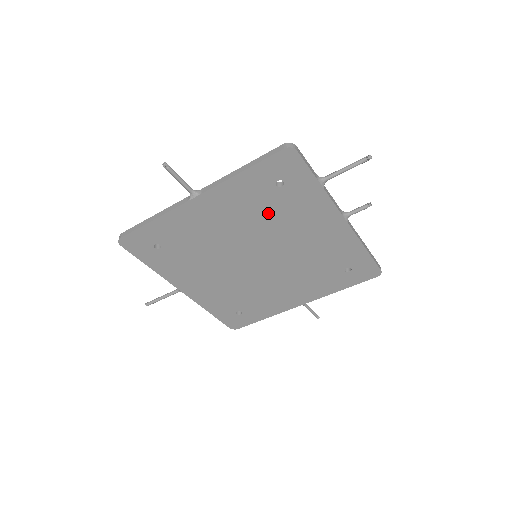
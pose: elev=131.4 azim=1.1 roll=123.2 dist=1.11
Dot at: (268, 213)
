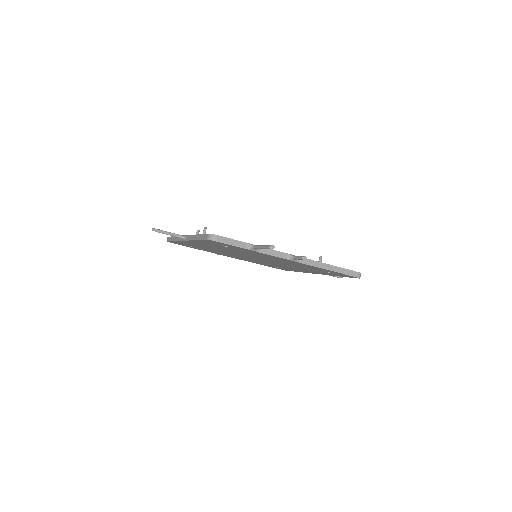
Dot at: (236, 251)
